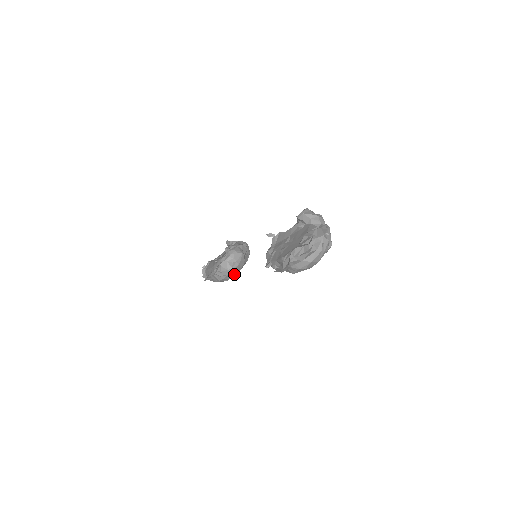
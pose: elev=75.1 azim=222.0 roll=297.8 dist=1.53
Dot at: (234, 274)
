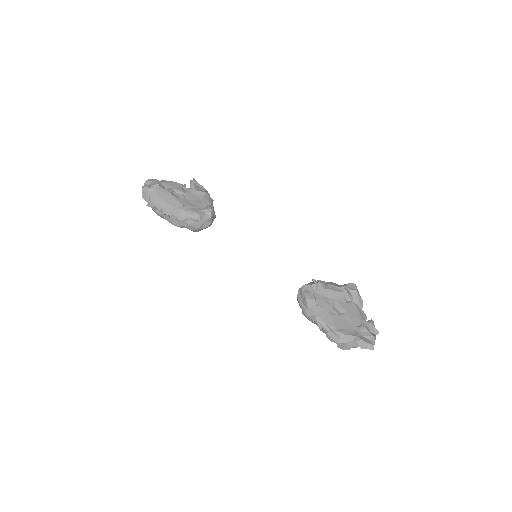
Dot at: occluded
